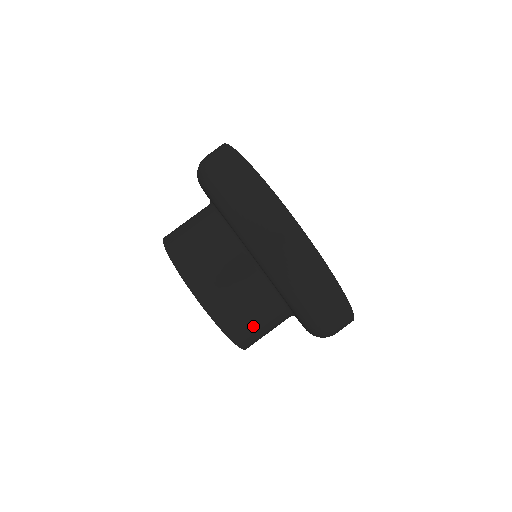
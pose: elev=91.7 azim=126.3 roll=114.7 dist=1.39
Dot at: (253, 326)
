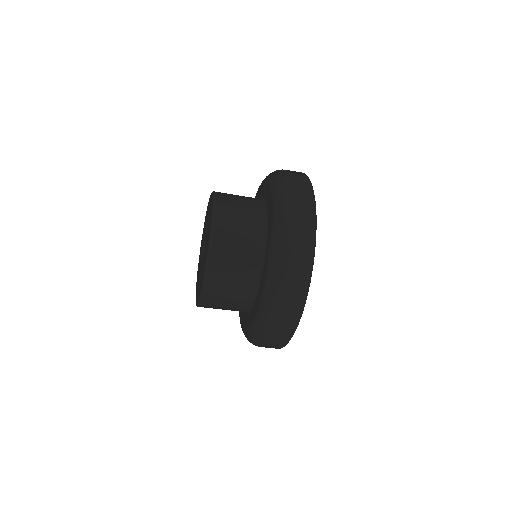
Dot at: (217, 308)
